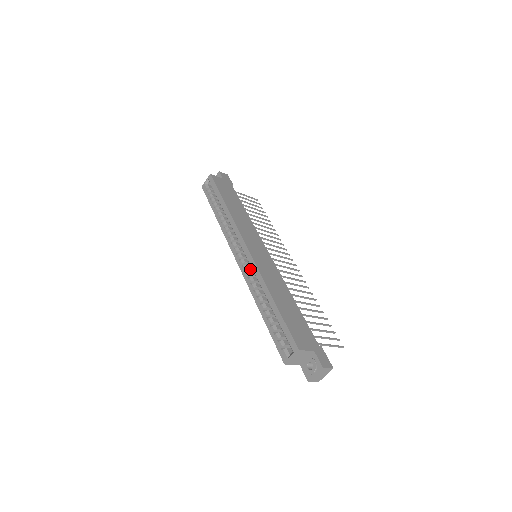
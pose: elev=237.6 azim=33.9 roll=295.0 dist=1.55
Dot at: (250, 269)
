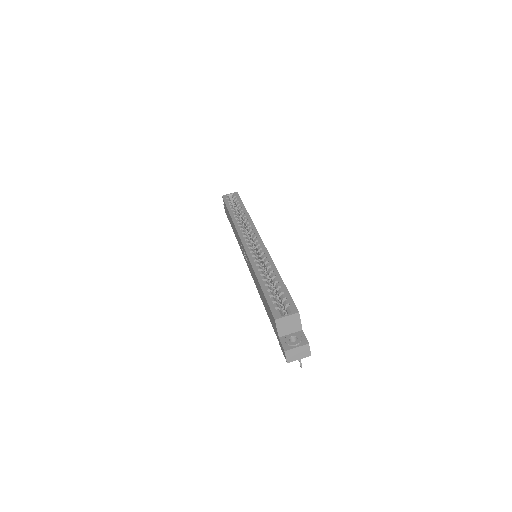
Dot at: occluded
